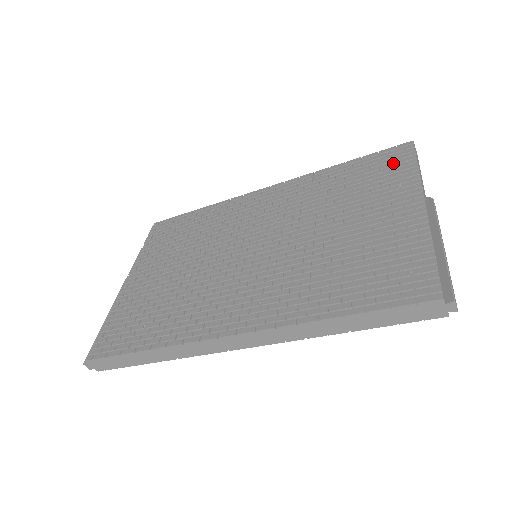
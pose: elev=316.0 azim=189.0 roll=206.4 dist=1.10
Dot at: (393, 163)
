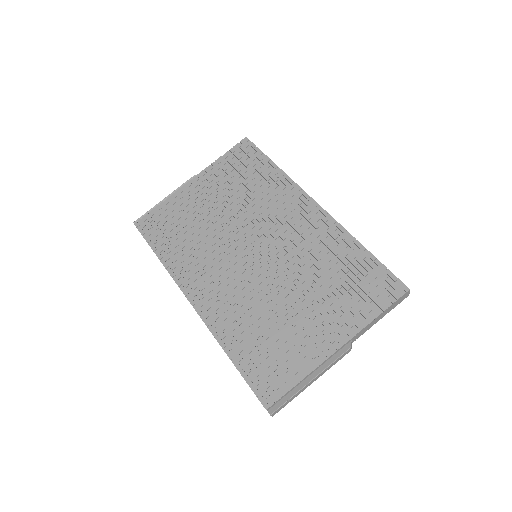
Dot at: (376, 293)
